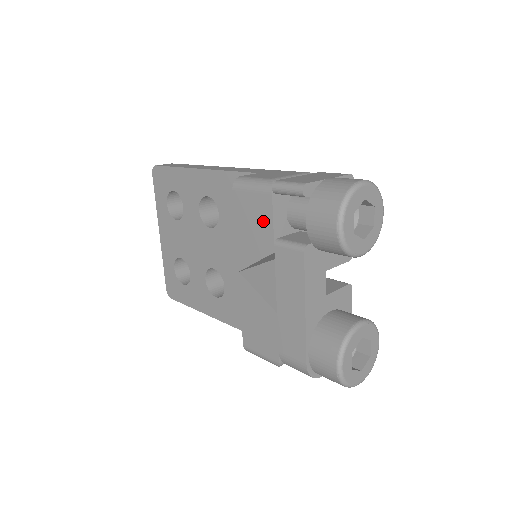
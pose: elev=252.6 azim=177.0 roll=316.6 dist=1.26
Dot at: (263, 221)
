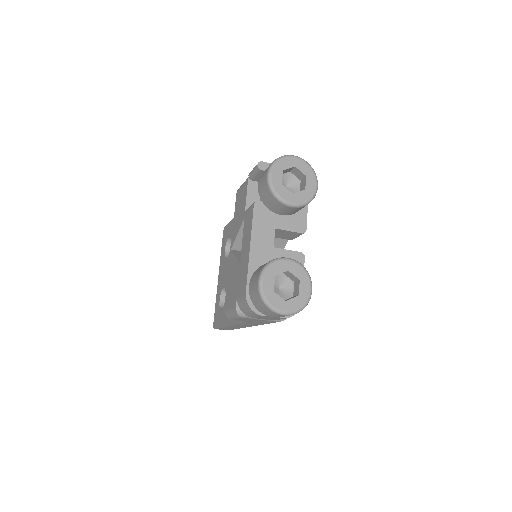
Dot at: (243, 201)
